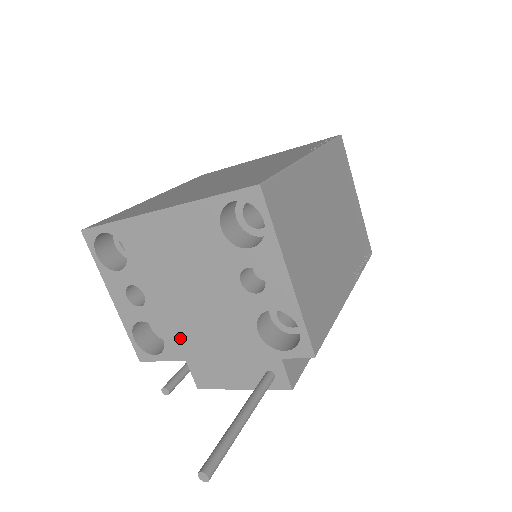
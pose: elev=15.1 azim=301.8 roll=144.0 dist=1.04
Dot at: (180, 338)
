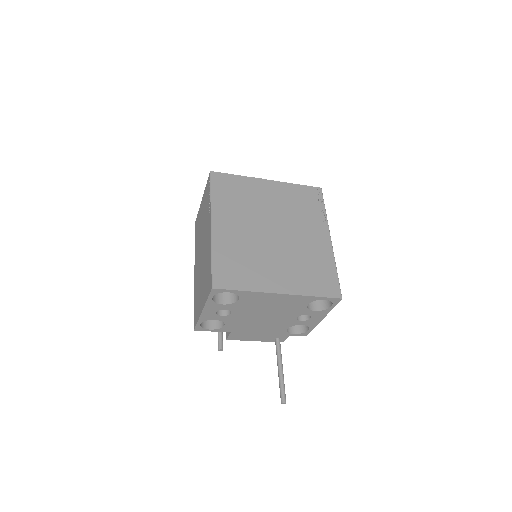
Dot at: (237, 327)
